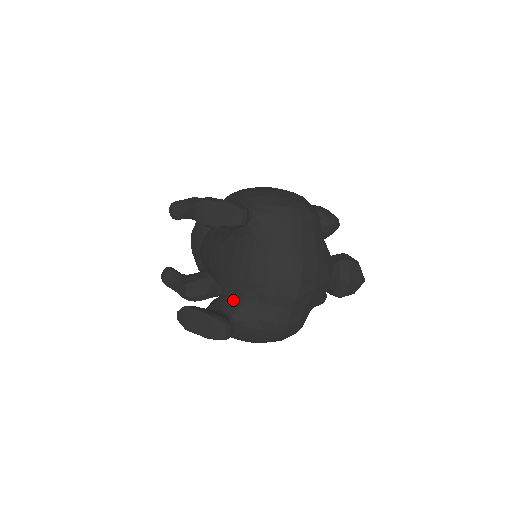
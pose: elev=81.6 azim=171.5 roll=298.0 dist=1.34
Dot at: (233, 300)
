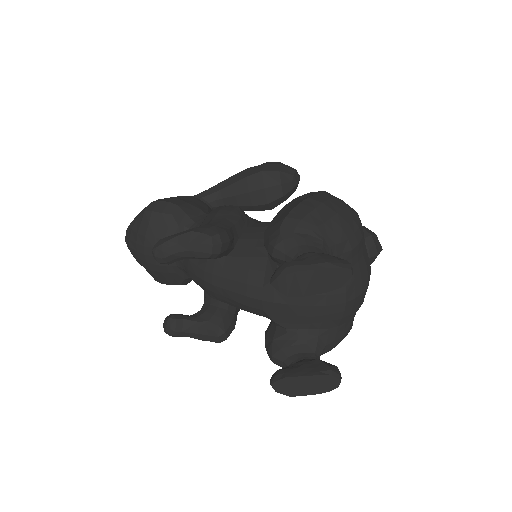
Dot at: (306, 336)
